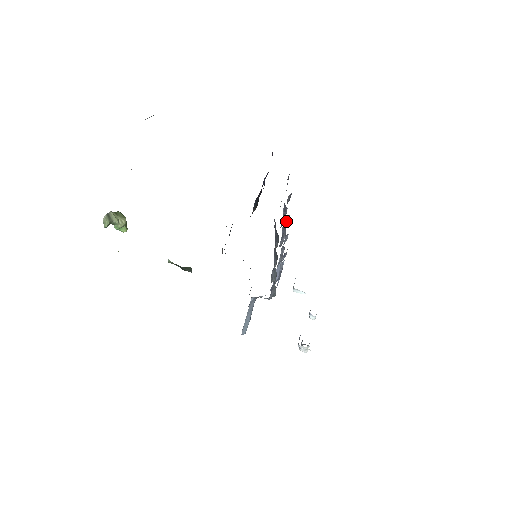
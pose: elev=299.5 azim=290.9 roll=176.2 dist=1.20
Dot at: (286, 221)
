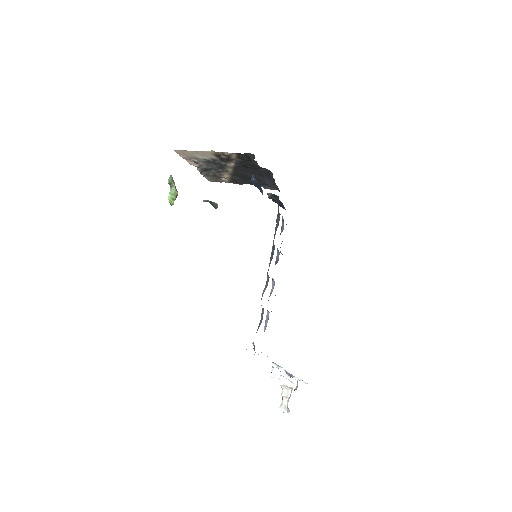
Dot at: occluded
